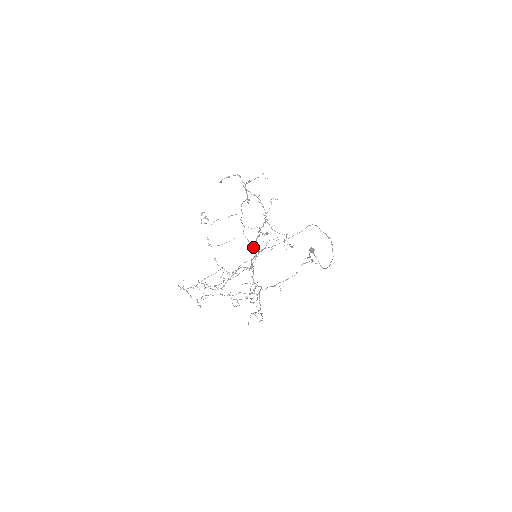
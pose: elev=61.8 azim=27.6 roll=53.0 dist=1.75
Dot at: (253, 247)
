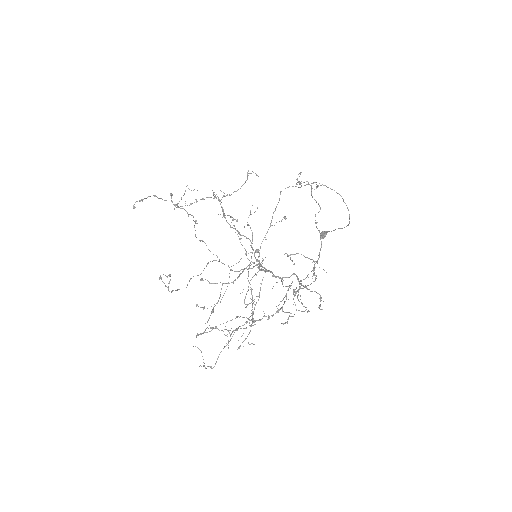
Dot at: occluded
